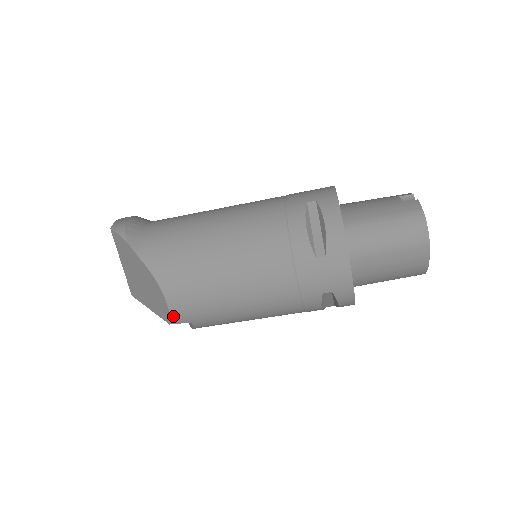
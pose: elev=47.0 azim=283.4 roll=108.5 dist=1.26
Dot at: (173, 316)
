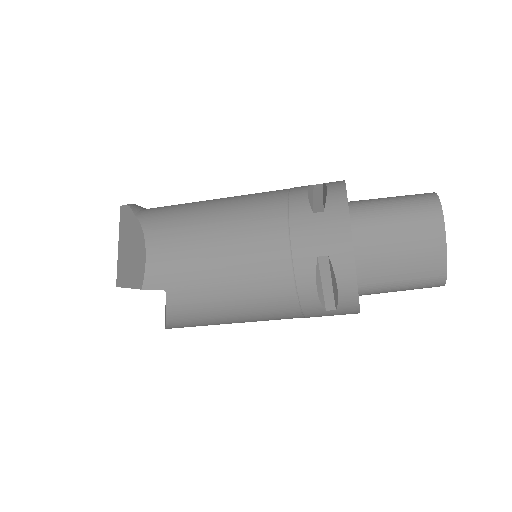
Dot at: (148, 275)
